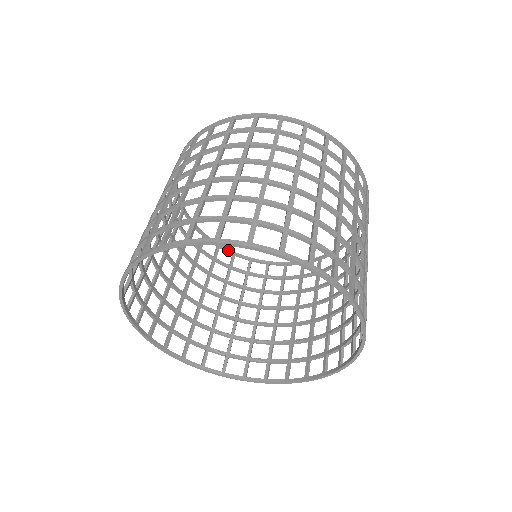
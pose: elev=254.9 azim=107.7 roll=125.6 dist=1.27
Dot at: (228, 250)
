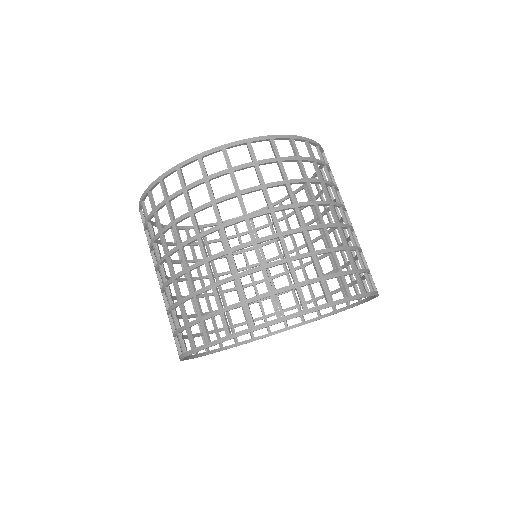
Dot at: (227, 221)
